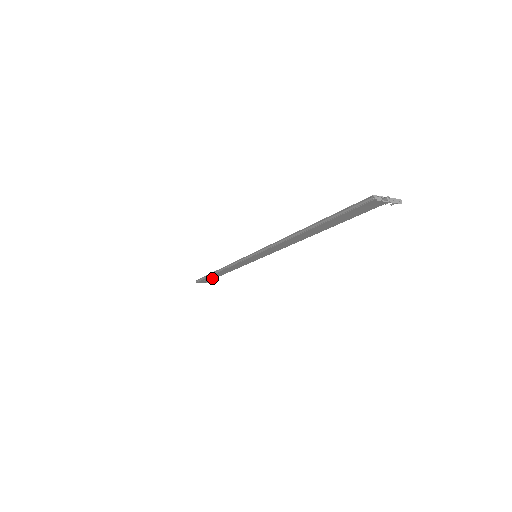
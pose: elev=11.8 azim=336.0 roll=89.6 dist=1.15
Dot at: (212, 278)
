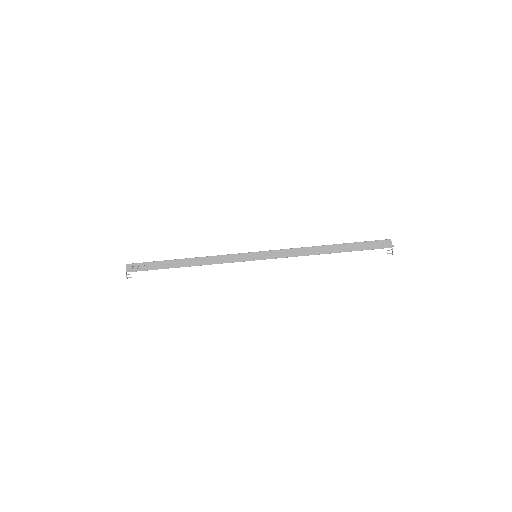
Dot at: (156, 267)
